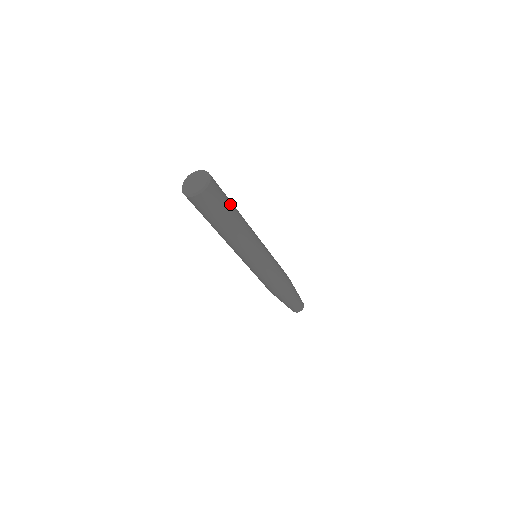
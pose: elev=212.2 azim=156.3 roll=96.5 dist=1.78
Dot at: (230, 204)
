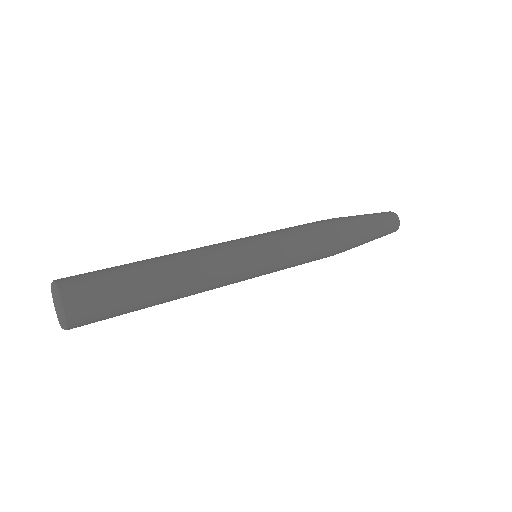
Dot at: (134, 296)
